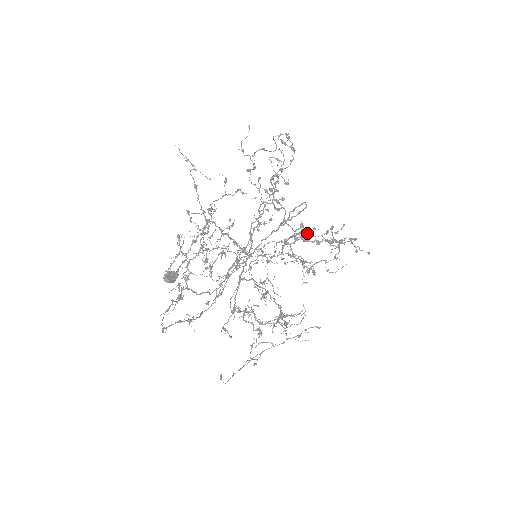
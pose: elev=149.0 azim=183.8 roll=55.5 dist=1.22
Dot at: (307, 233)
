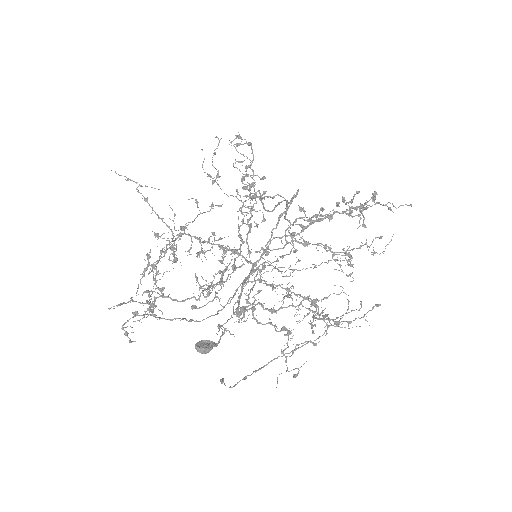
Dot at: (313, 215)
